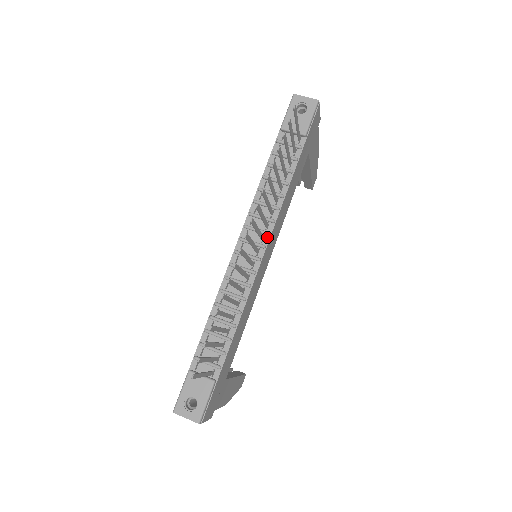
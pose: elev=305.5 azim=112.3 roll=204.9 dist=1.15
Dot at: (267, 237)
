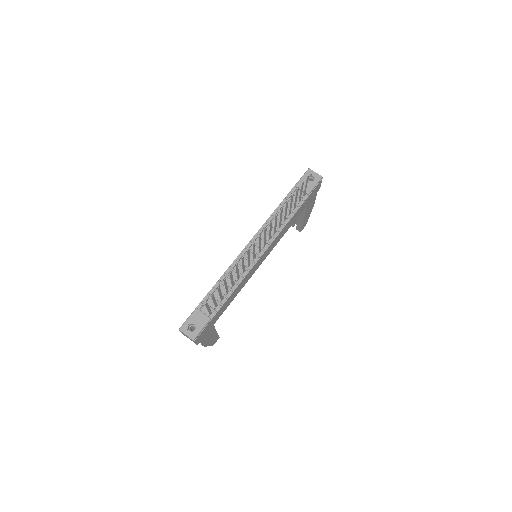
Dot at: (268, 245)
